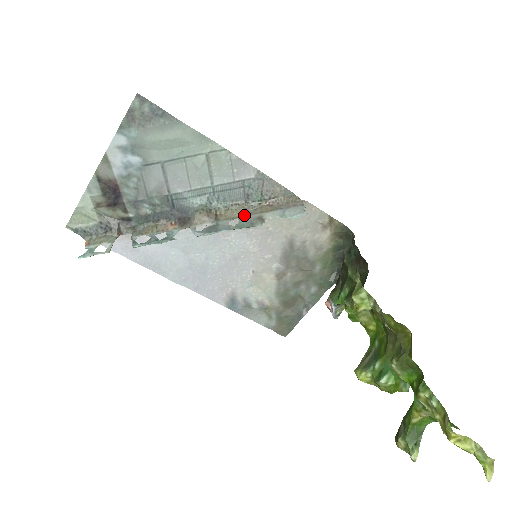
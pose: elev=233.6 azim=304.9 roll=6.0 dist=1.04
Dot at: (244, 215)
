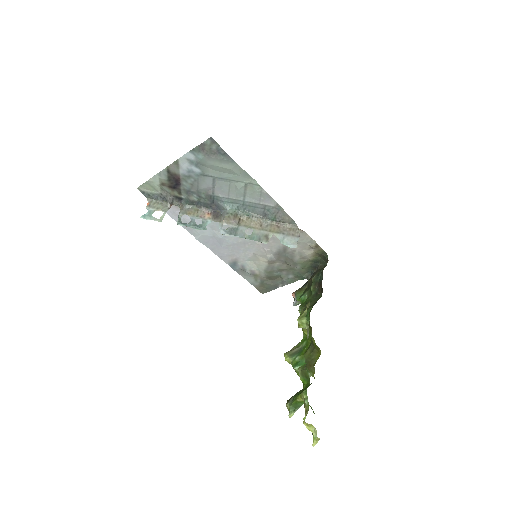
Dot at: (258, 228)
